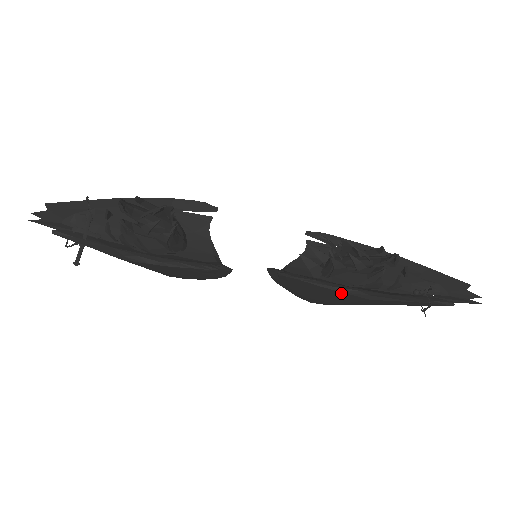
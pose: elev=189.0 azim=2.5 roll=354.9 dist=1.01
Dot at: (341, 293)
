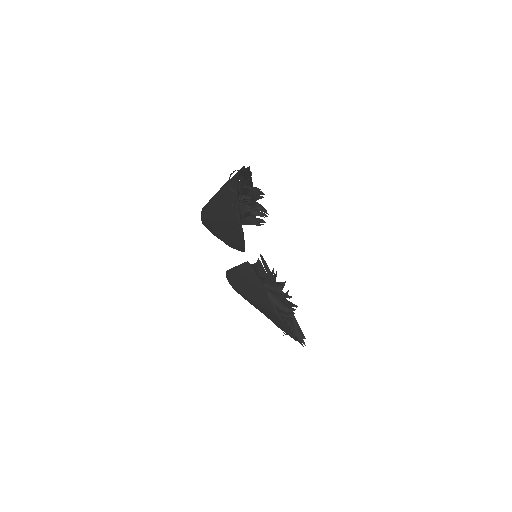
Dot at: (270, 303)
